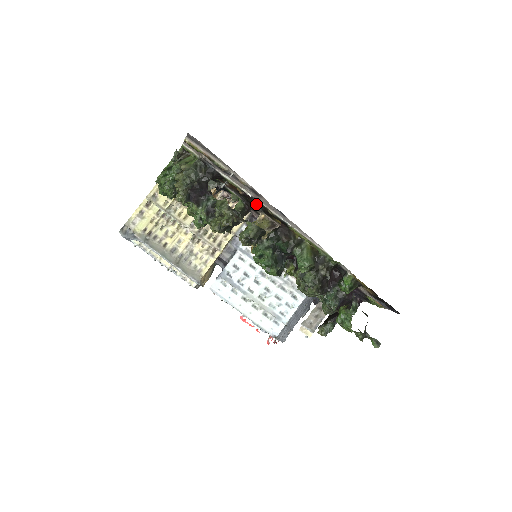
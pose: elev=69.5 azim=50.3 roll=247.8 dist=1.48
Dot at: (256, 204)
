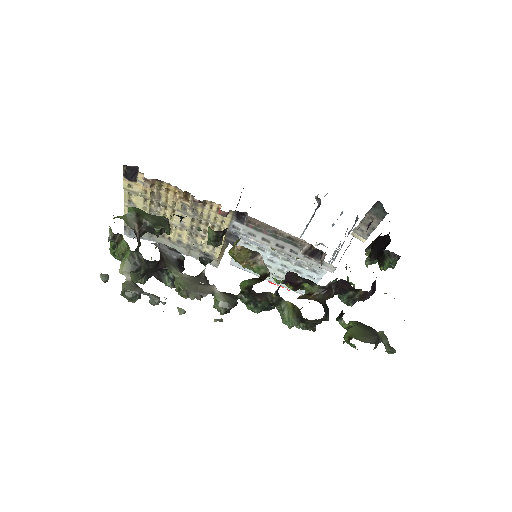
Dot at: occluded
